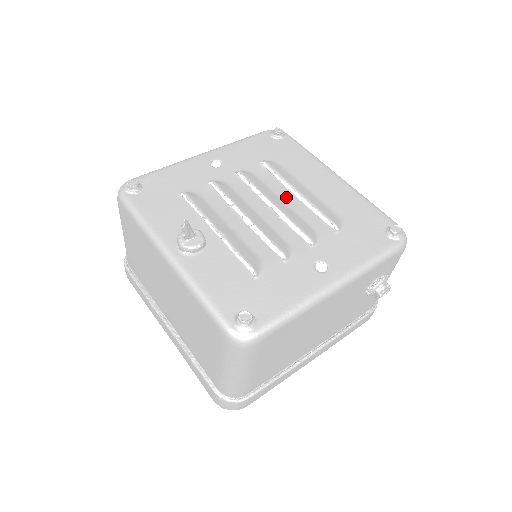
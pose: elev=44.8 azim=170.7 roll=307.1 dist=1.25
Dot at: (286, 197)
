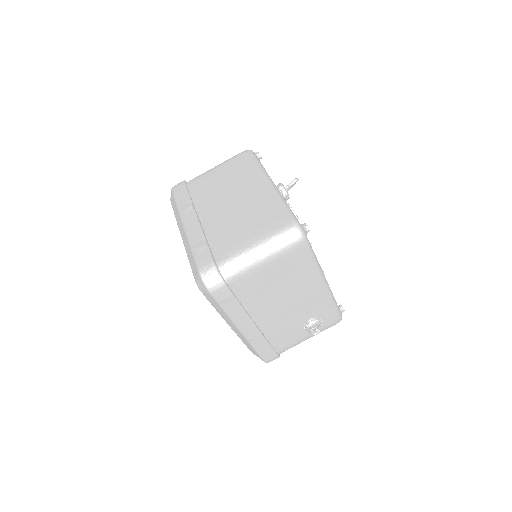
Dot at: occluded
